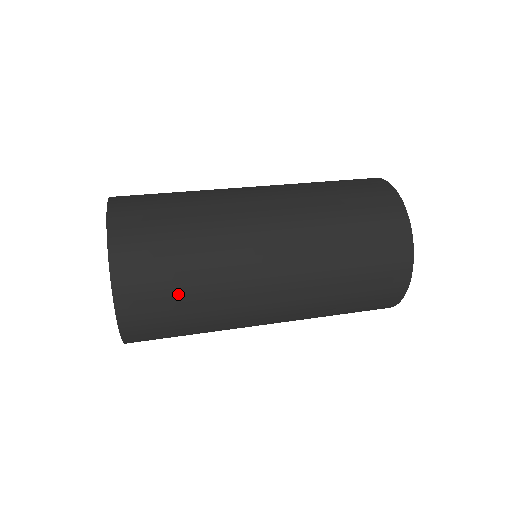
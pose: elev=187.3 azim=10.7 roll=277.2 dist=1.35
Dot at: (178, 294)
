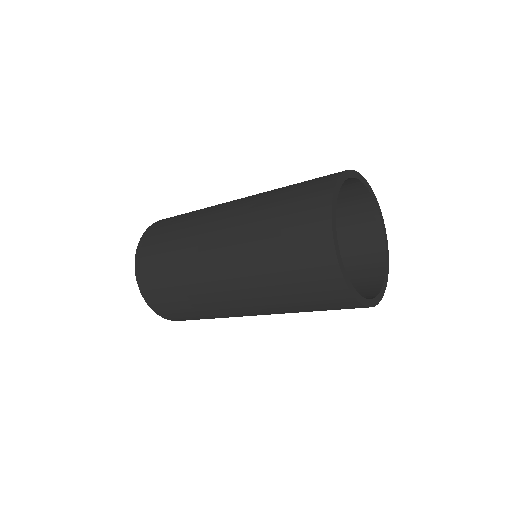
Dot at: (165, 246)
